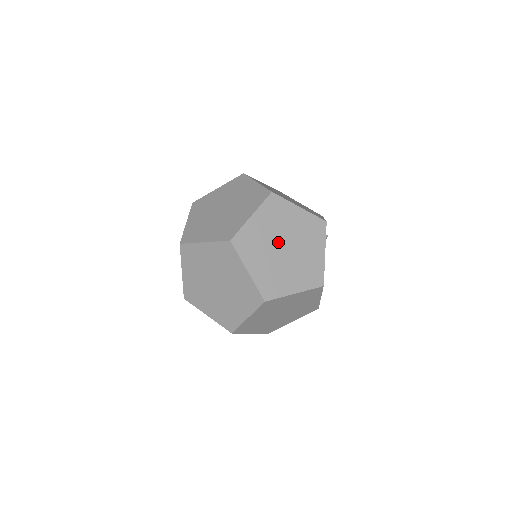
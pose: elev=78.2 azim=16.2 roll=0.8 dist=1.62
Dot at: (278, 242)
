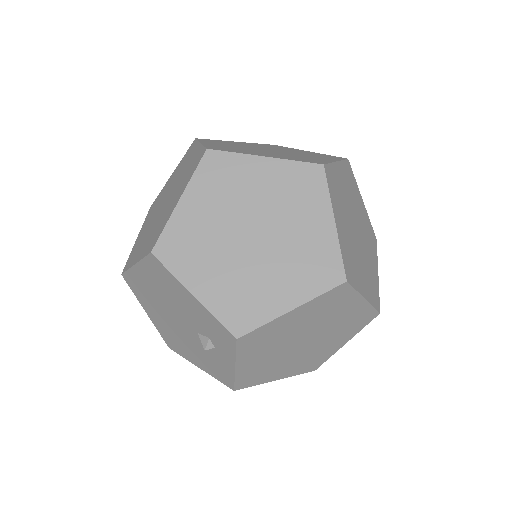
Dot at: (257, 149)
